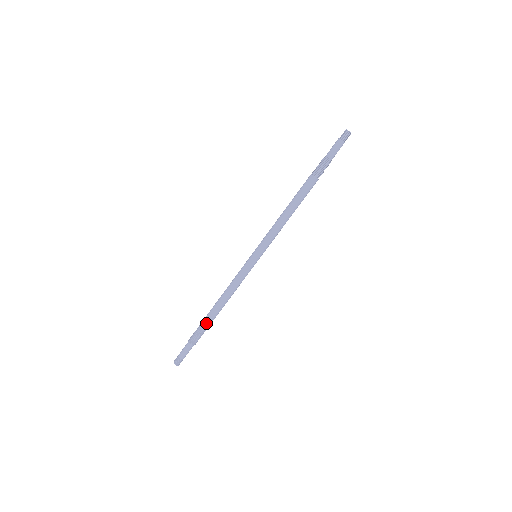
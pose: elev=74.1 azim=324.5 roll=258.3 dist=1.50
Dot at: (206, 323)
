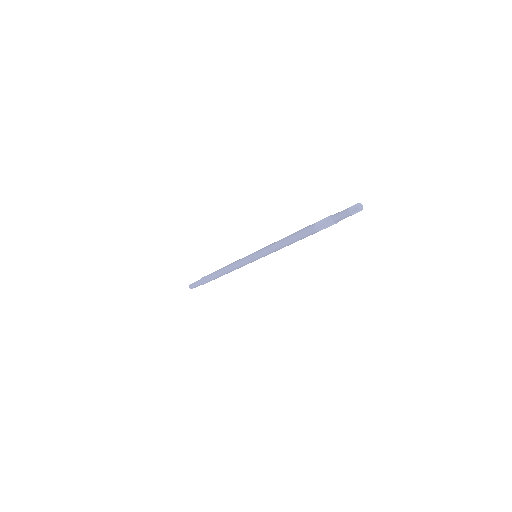
Dot at: occluded
